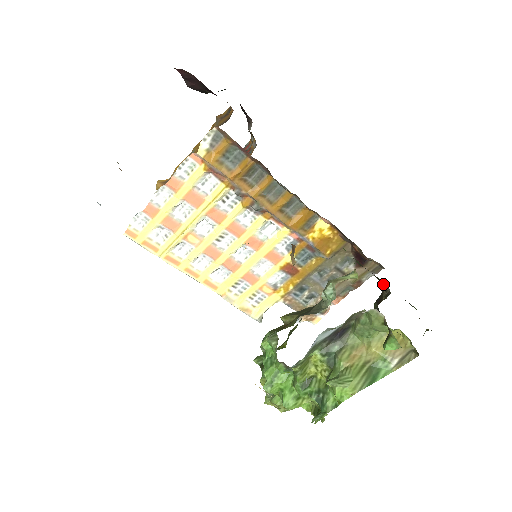
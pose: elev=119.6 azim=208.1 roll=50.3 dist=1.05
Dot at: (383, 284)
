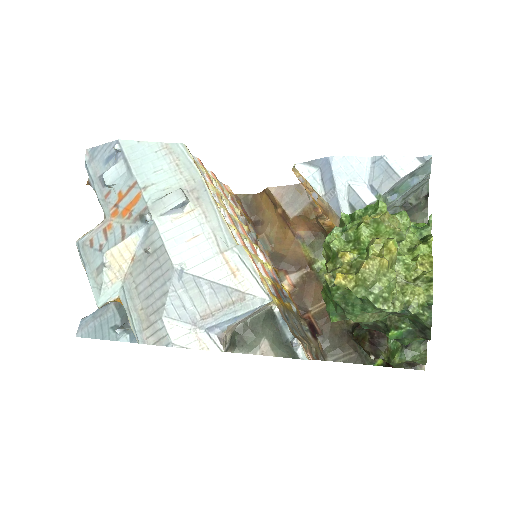
Dot at: occluded
